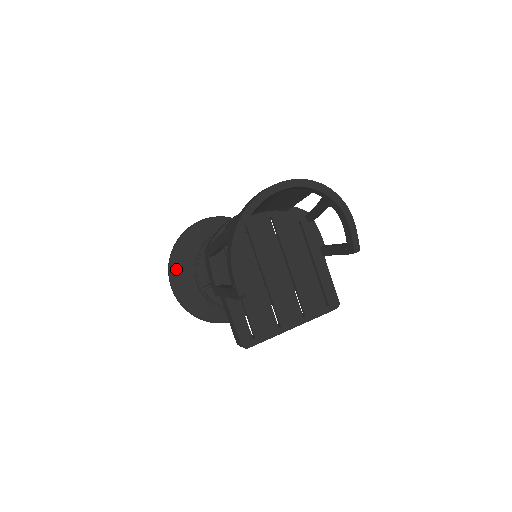
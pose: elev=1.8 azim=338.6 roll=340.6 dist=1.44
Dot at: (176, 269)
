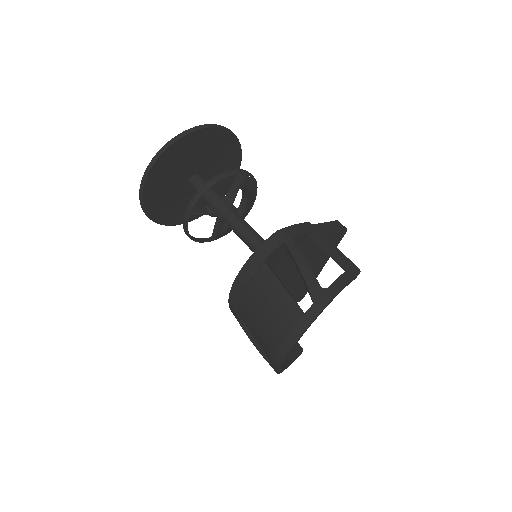
Dot at: (167, 220)
